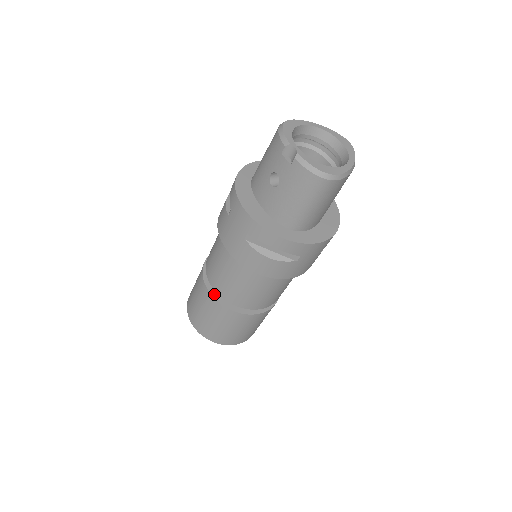
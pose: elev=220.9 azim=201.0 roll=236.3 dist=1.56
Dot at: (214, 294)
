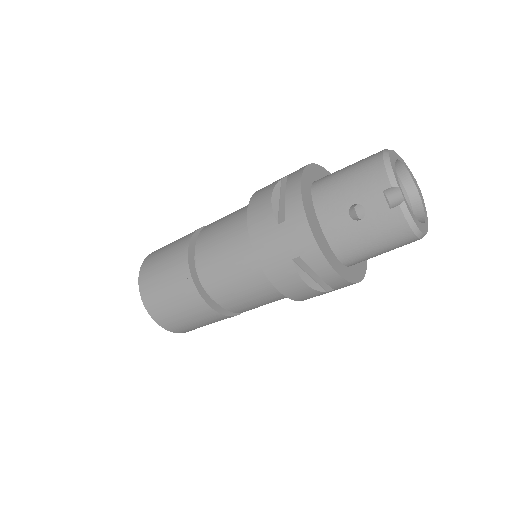
Dot at: (199, 287)
